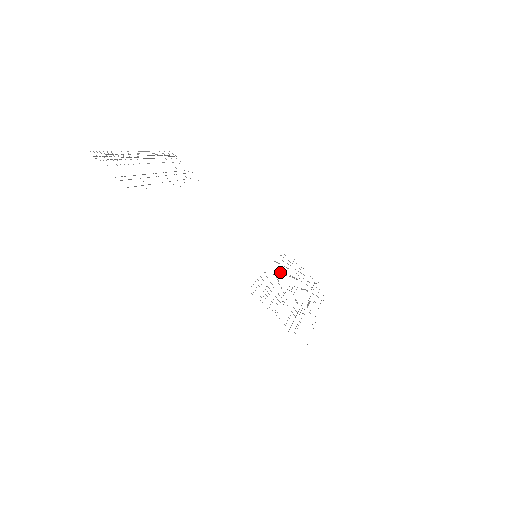
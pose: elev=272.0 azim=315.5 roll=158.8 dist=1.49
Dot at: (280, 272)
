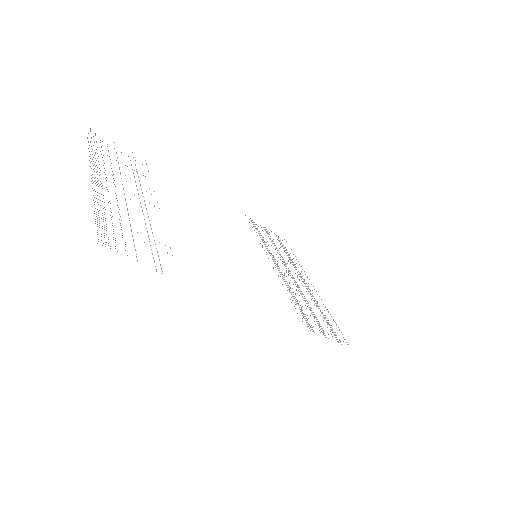
Dot at: occluded
